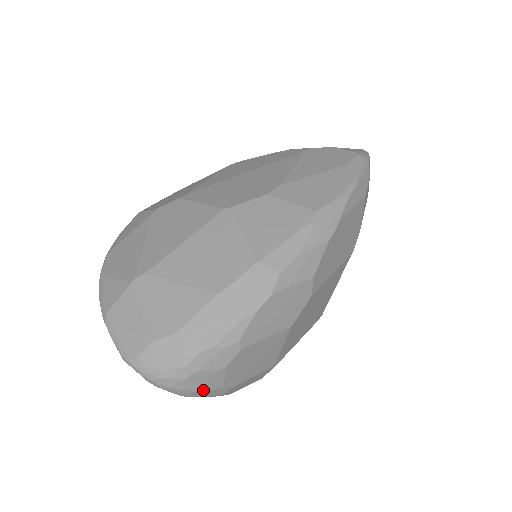
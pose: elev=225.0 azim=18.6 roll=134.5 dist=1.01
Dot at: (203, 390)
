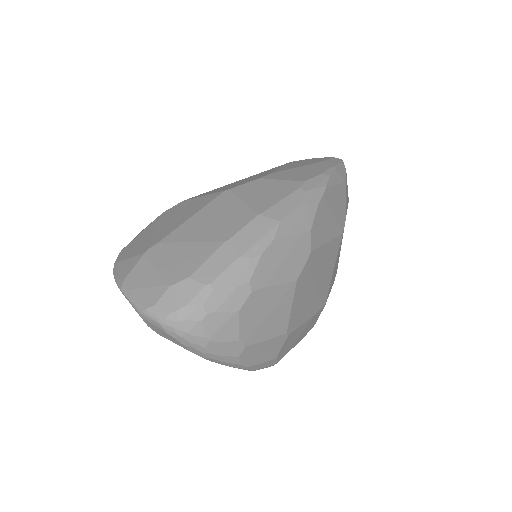
Dot at: (219, 340)
